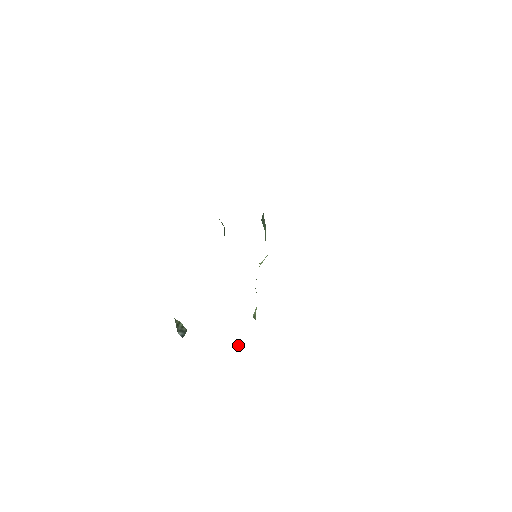
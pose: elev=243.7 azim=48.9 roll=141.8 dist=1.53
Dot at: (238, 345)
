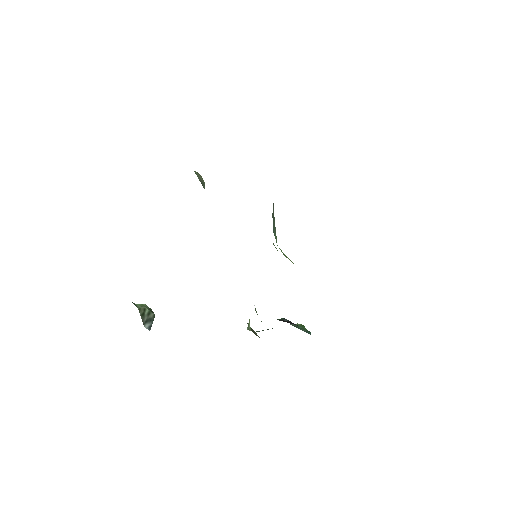
Dot at: occluded
